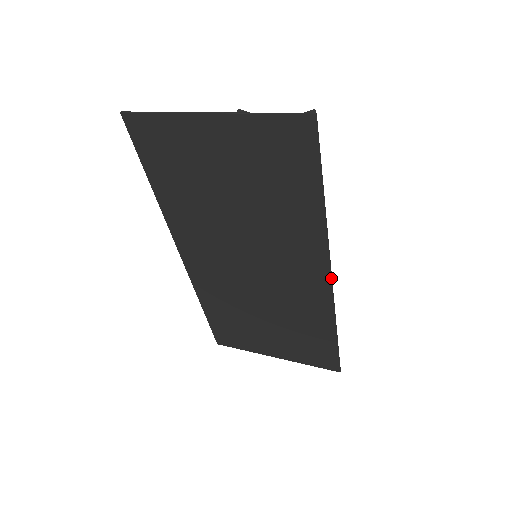
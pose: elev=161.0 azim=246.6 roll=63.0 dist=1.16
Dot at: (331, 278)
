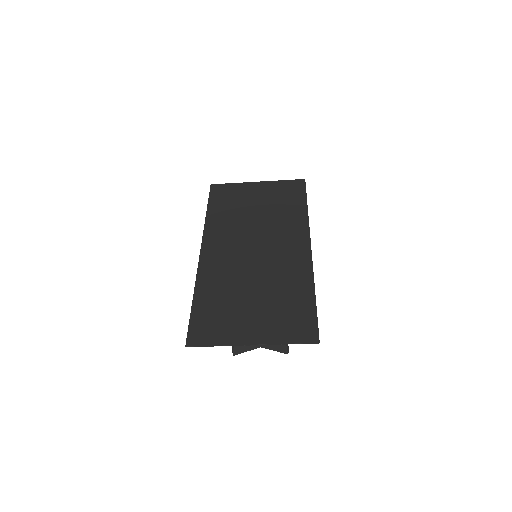
Dot at: occluded
